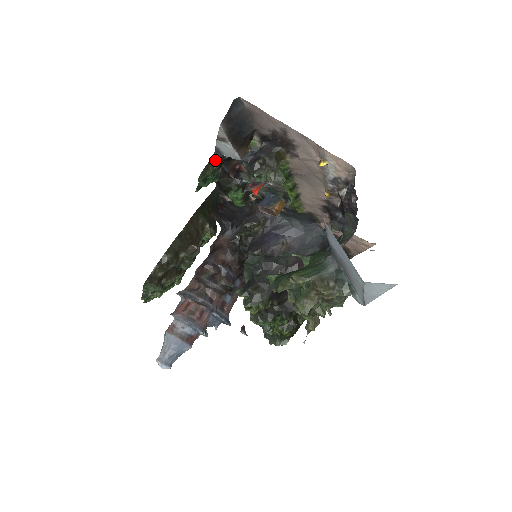
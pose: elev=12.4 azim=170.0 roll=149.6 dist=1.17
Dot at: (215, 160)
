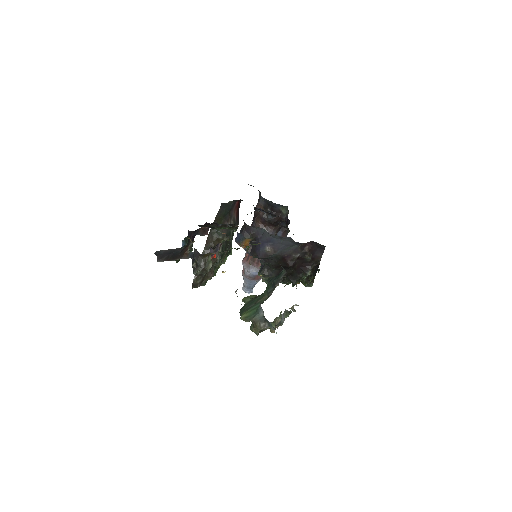
Dot at: occluded
